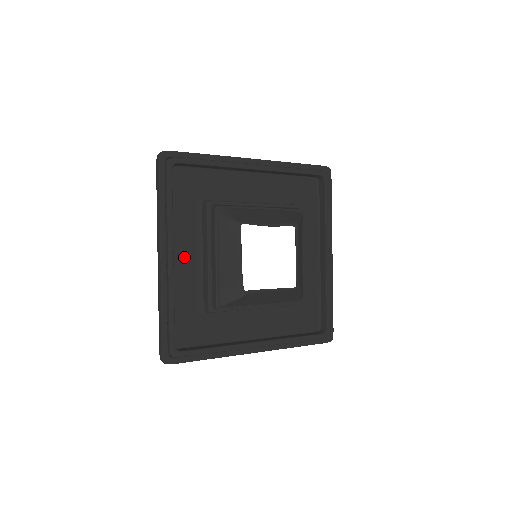
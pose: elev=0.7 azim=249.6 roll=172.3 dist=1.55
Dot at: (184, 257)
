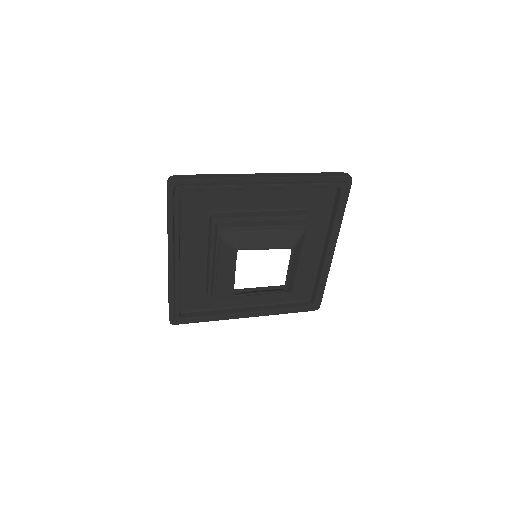
Dot at: (191, 255)
